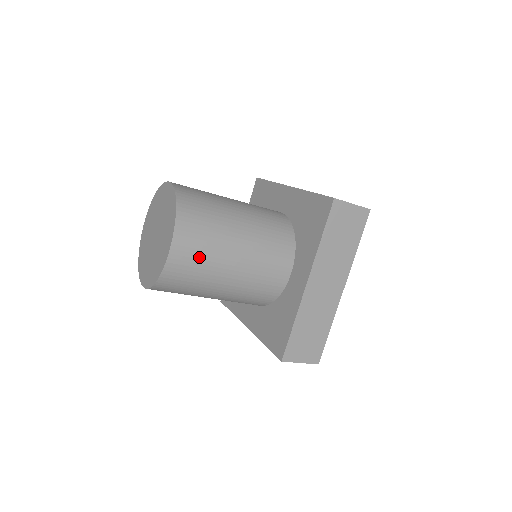
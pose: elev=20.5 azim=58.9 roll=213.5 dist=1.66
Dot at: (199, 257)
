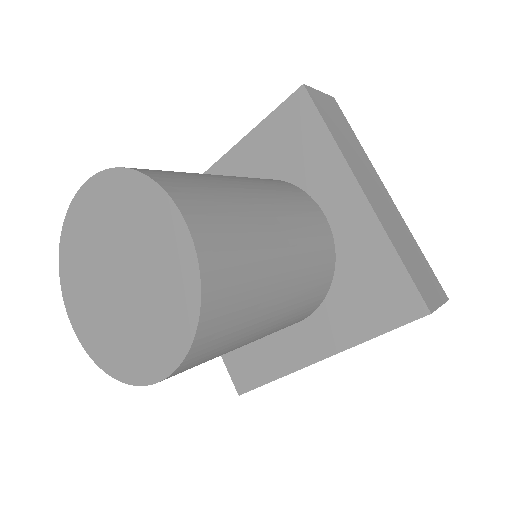
Dot at: occluded
